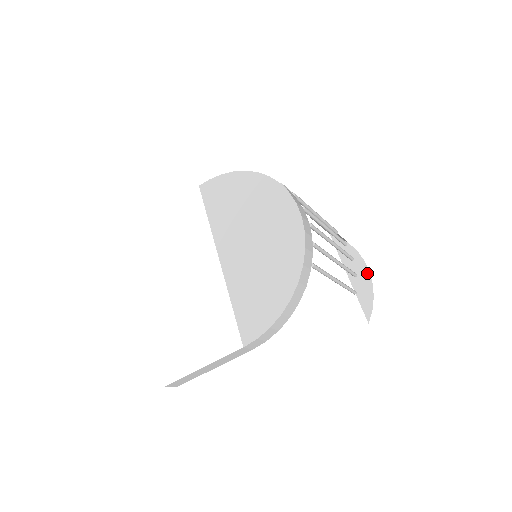
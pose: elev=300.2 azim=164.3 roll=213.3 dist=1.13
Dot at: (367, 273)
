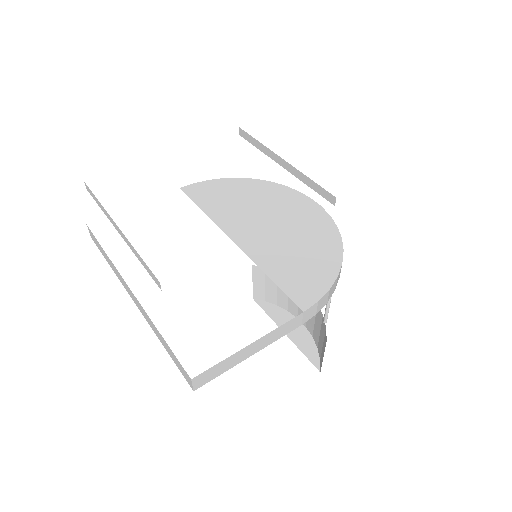
Dot at: (303, 328)
